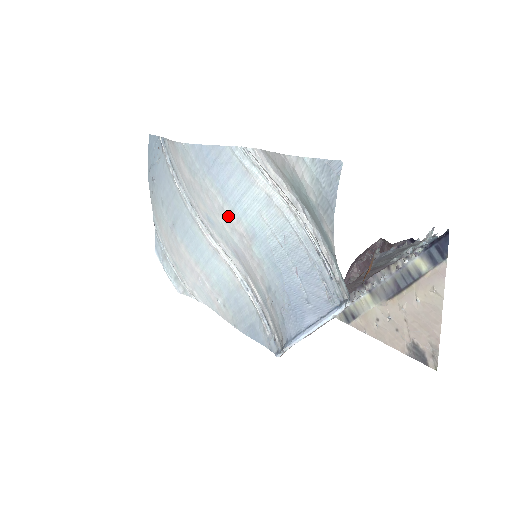
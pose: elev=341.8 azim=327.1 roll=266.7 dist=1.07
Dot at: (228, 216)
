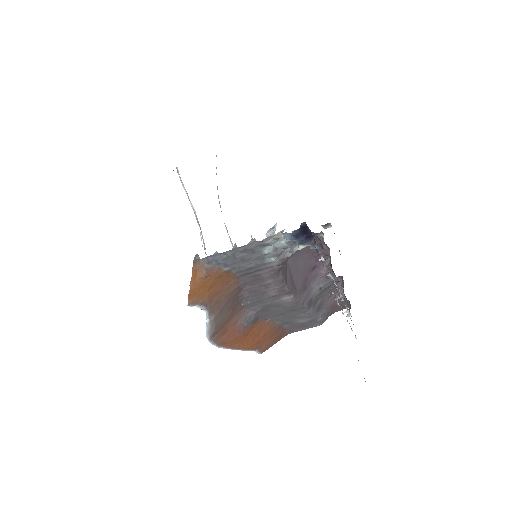
Dot at: occluded
